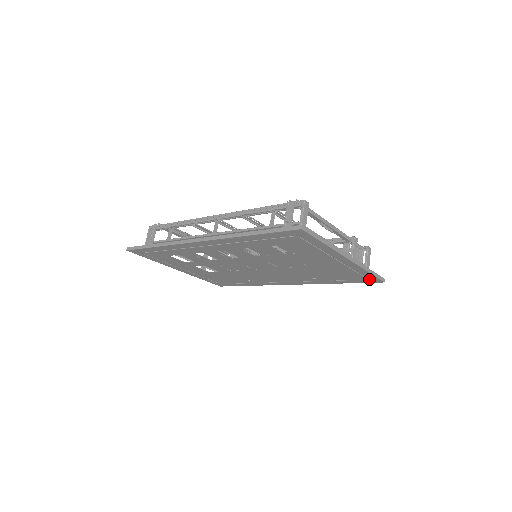
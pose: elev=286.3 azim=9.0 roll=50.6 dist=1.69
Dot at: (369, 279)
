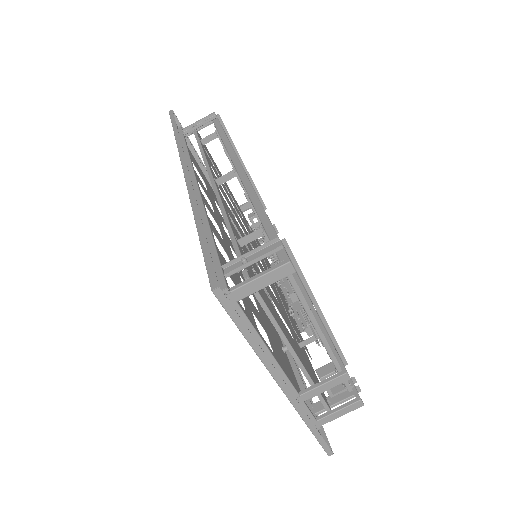
Dot at: occluded
